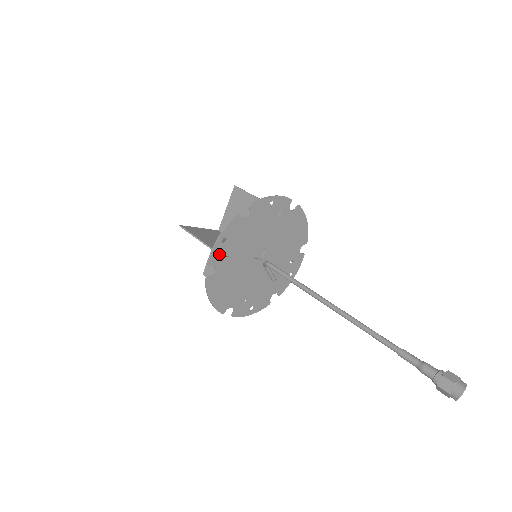
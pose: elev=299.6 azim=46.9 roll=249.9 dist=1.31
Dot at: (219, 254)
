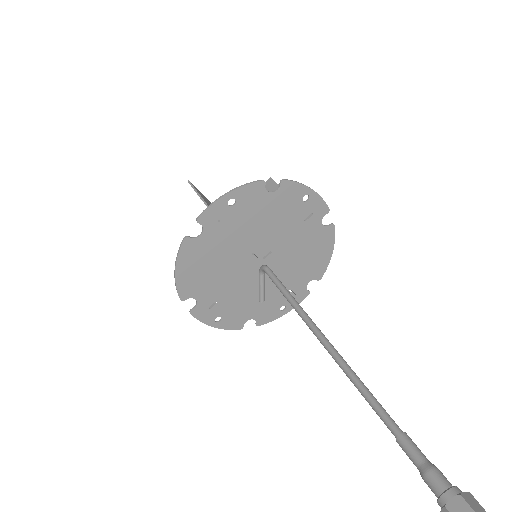
Dot at: (217, 215)
